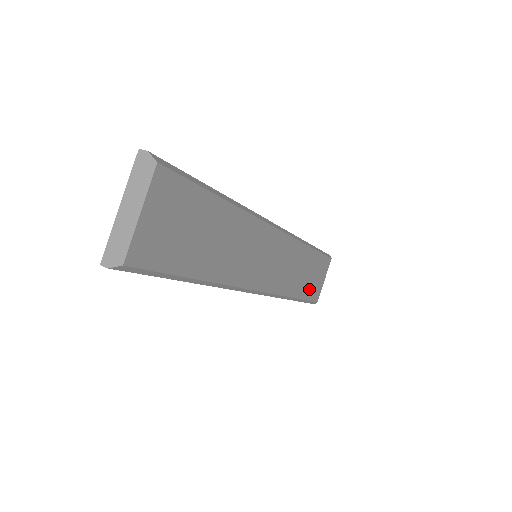
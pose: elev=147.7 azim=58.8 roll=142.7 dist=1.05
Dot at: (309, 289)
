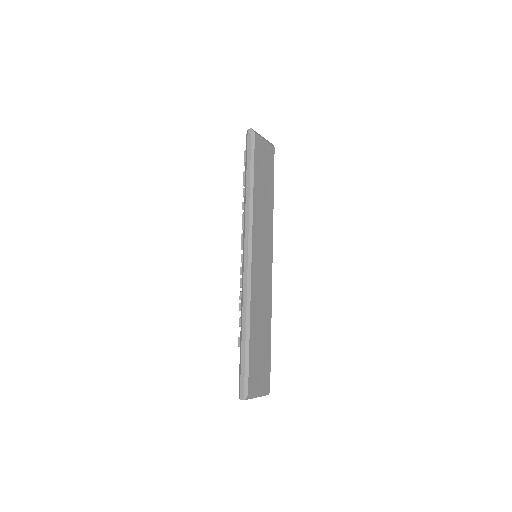
Dot at: (254, 358)
